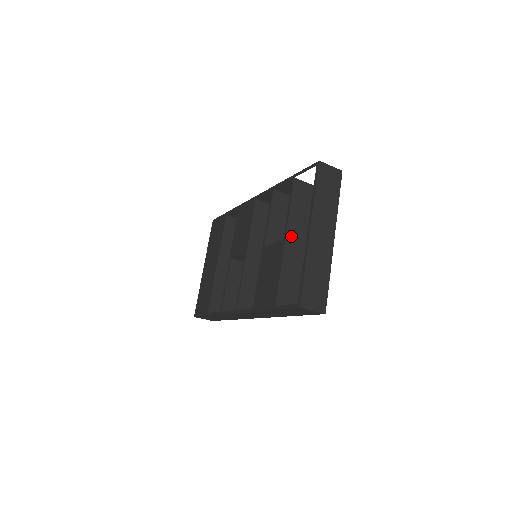
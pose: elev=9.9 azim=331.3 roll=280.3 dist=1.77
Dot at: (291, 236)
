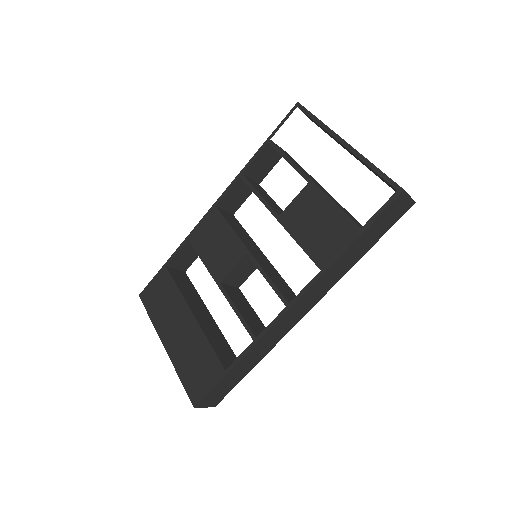
Dot at: (311, 179)
